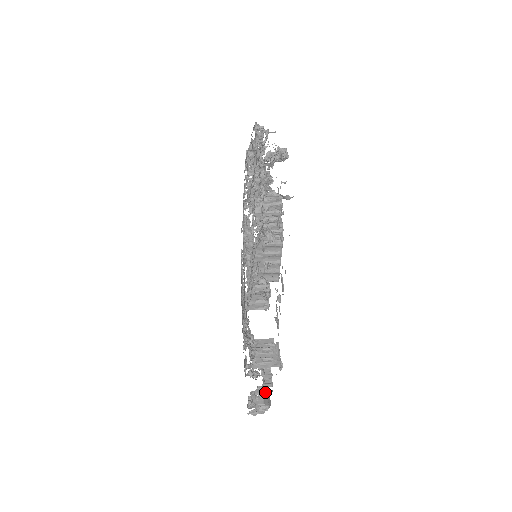
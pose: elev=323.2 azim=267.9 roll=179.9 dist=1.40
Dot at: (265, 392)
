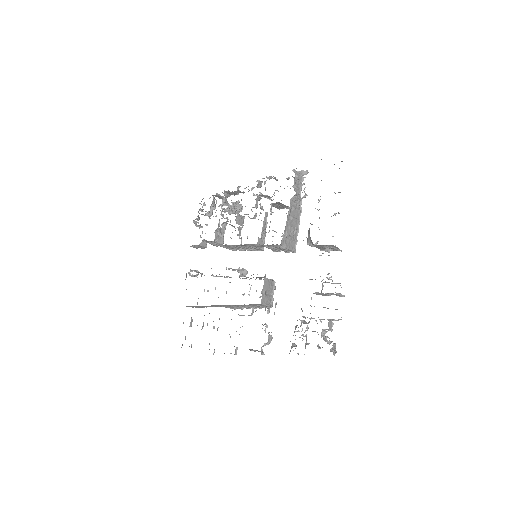
Dot at: occluded
